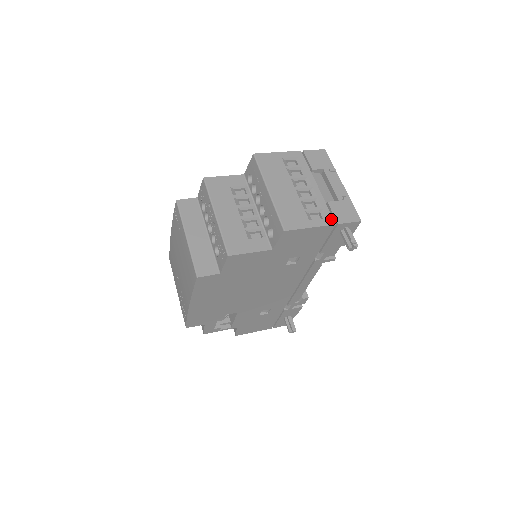
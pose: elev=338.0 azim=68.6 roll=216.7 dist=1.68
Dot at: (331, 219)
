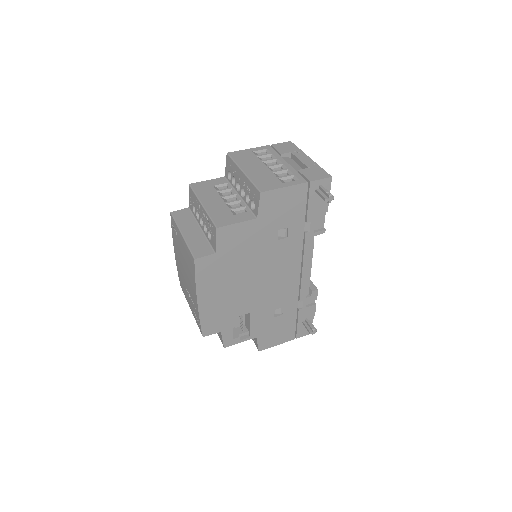
Dot at: (303, 179)
